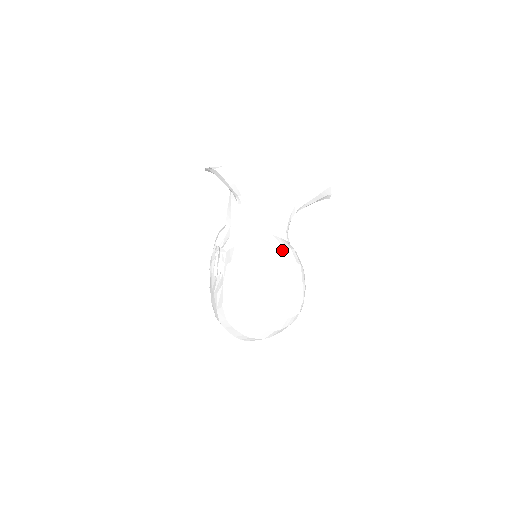
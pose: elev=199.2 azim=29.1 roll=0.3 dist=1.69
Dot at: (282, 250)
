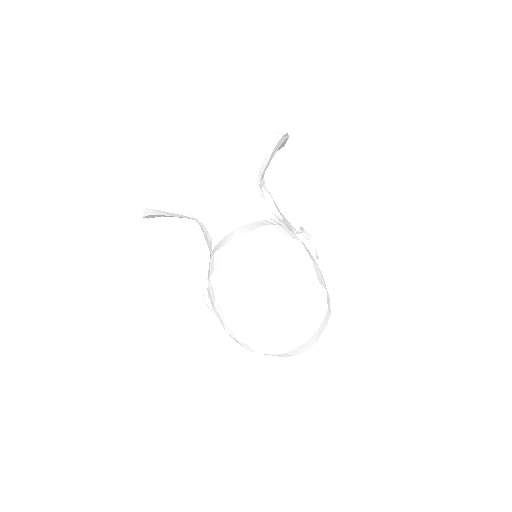
Dot at: (242, 240)
